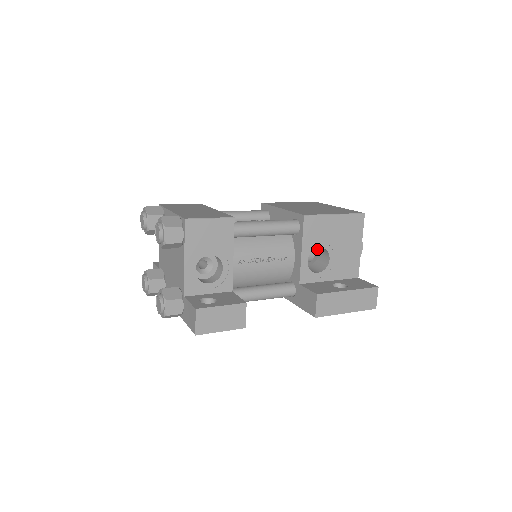
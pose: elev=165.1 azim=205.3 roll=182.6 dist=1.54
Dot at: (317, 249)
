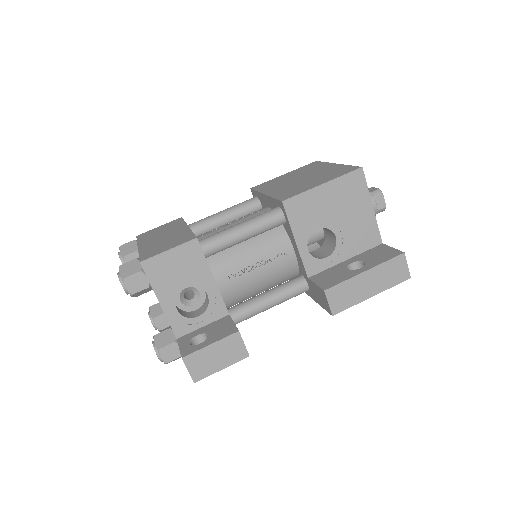
Dot at: occluded
